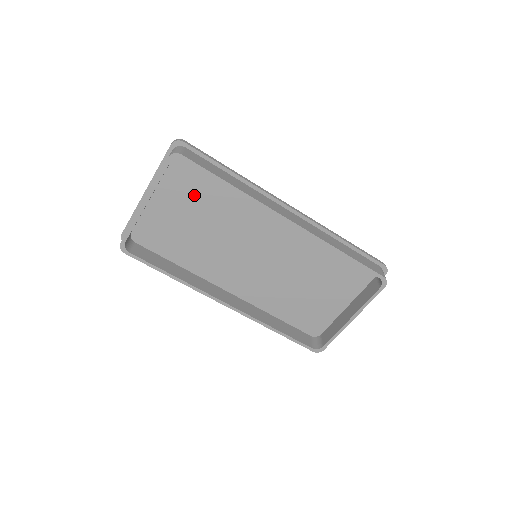
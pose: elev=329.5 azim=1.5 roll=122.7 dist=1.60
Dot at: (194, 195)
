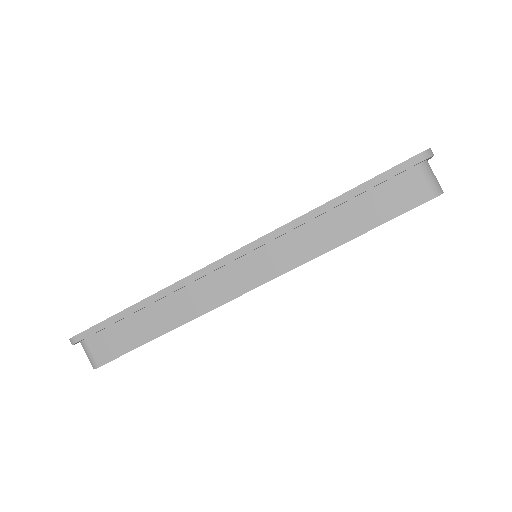
Dot at: occluded
